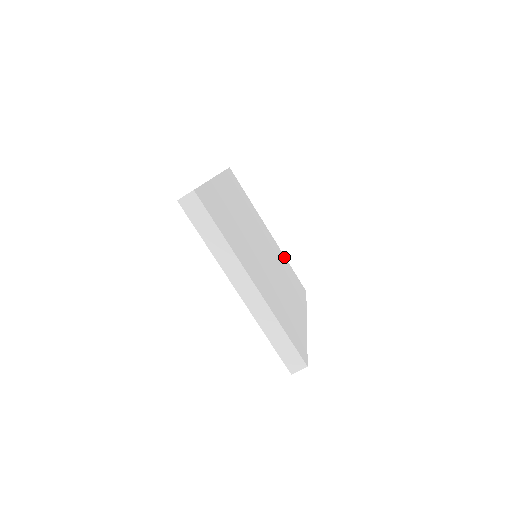
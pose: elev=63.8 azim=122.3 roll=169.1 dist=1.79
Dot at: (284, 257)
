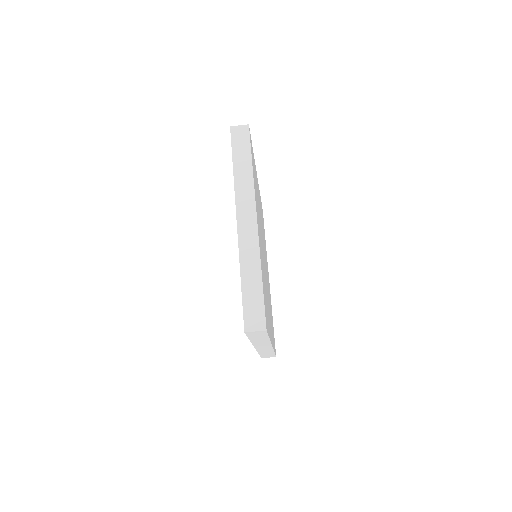
Dot at: occluded
